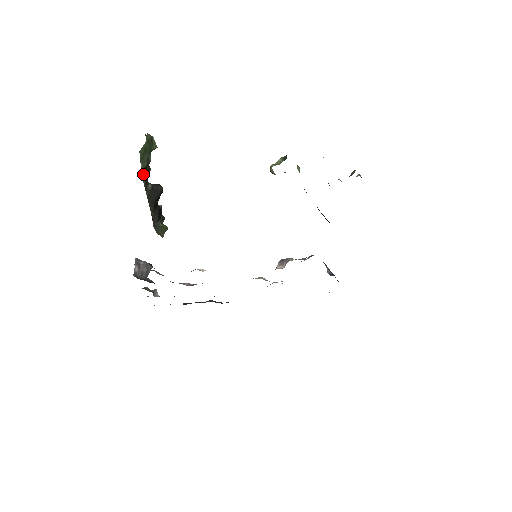
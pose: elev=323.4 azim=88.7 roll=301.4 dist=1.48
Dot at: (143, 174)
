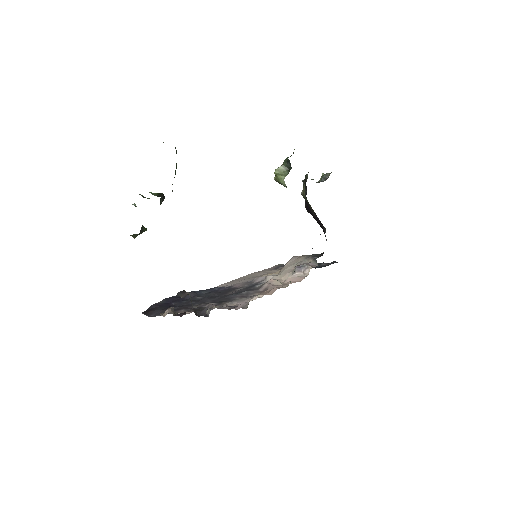
Dot at: occluded
